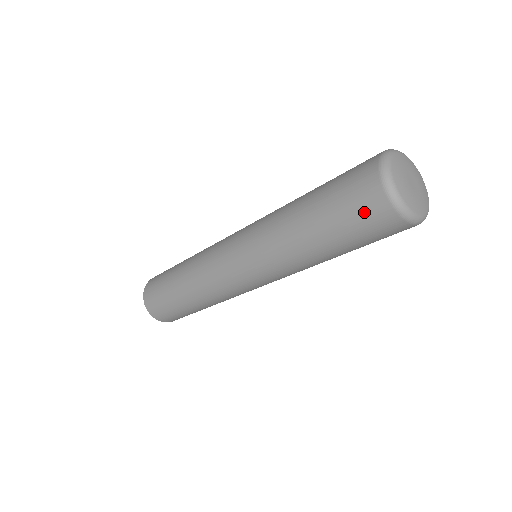
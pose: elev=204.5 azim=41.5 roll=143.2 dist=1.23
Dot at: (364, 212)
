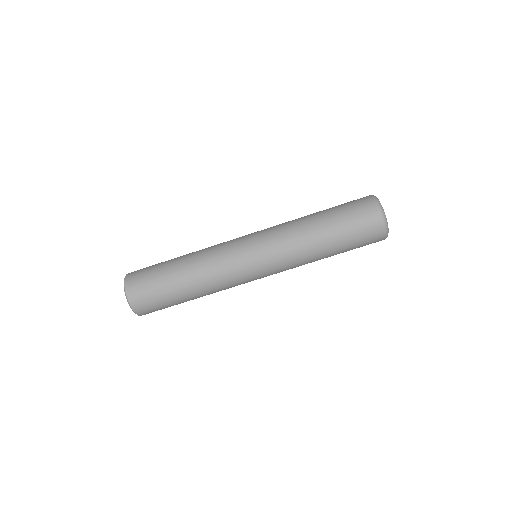
Dot at: (362, 214)
